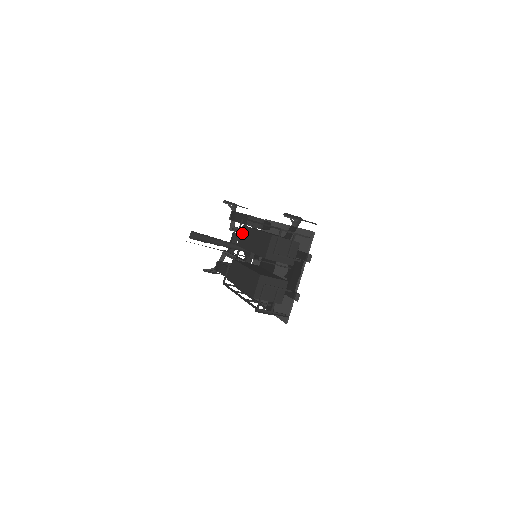
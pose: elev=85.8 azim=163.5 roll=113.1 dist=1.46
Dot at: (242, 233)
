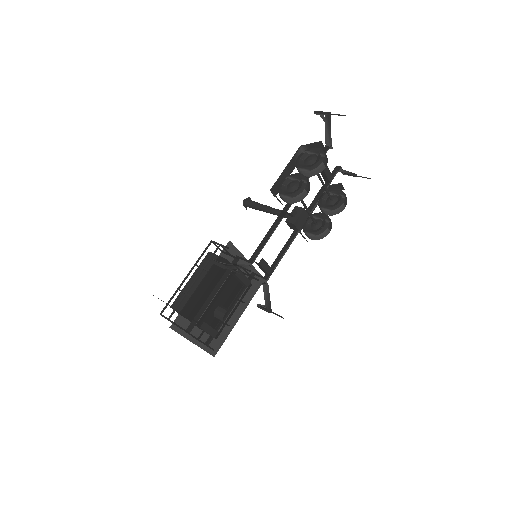
Dot at: occluded
